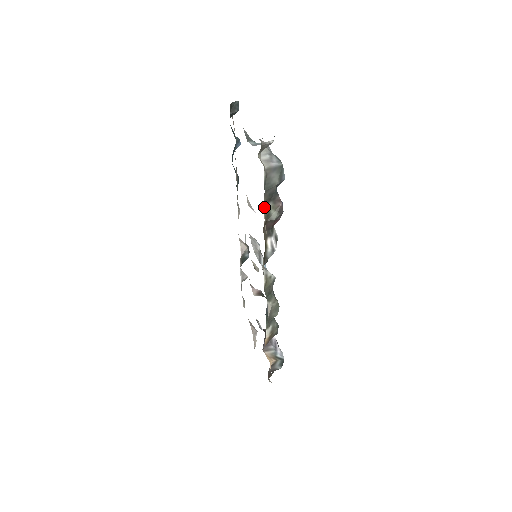
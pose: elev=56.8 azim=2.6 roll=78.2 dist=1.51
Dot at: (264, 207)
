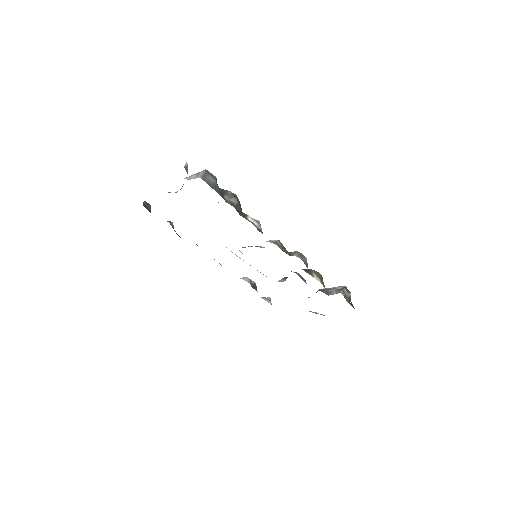
Dot at: occluded
